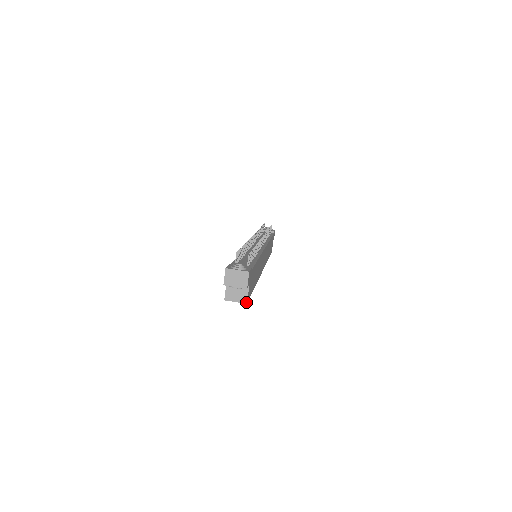
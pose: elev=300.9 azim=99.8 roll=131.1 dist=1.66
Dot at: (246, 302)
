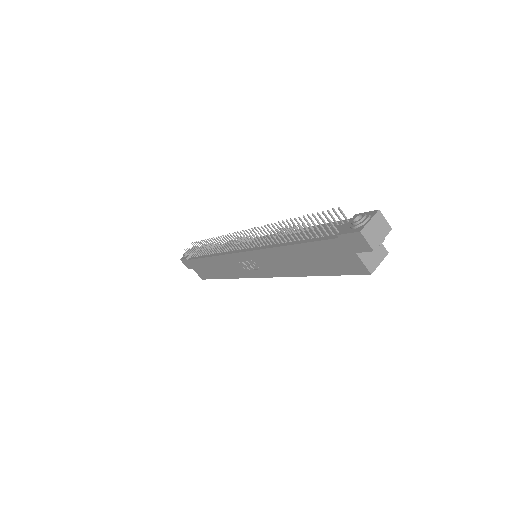
Dot at: (387, 252)
